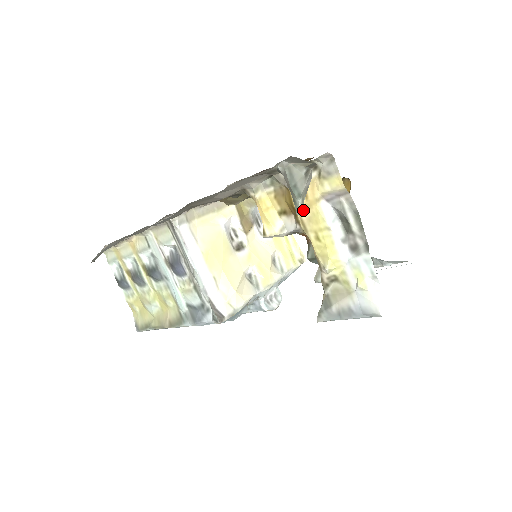
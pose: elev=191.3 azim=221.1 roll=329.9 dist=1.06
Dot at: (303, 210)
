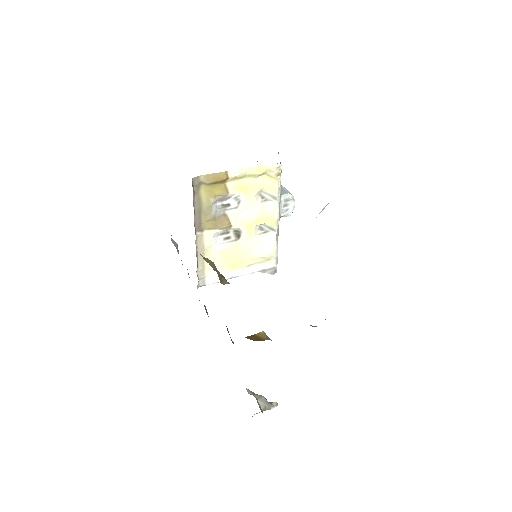
Dot at: occluded
